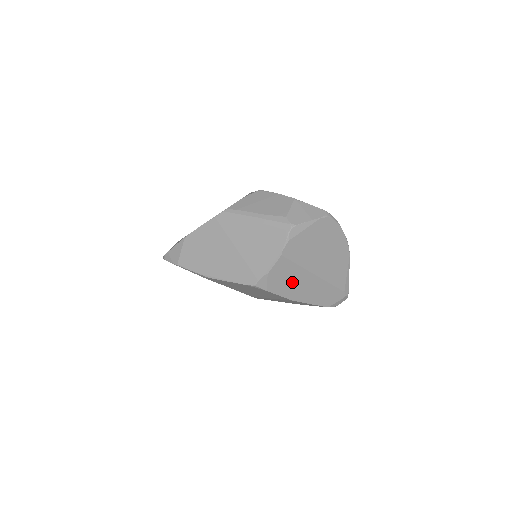
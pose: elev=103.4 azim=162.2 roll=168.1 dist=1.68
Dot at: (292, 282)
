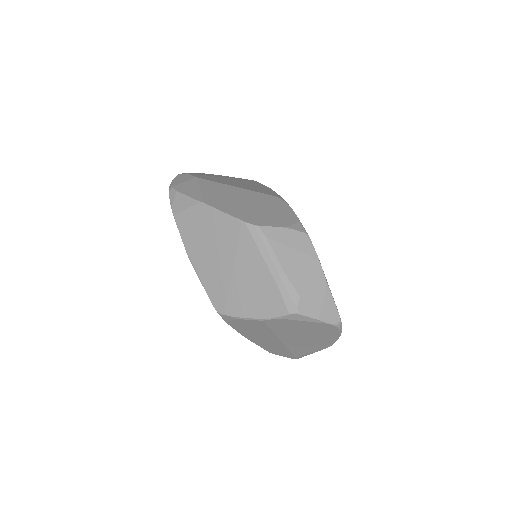
Dot at: (255, 332)
